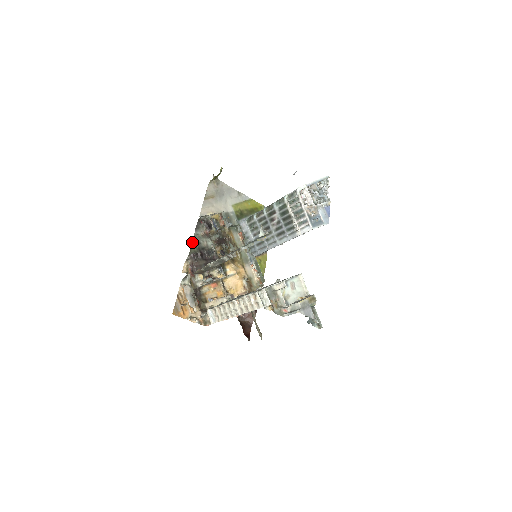
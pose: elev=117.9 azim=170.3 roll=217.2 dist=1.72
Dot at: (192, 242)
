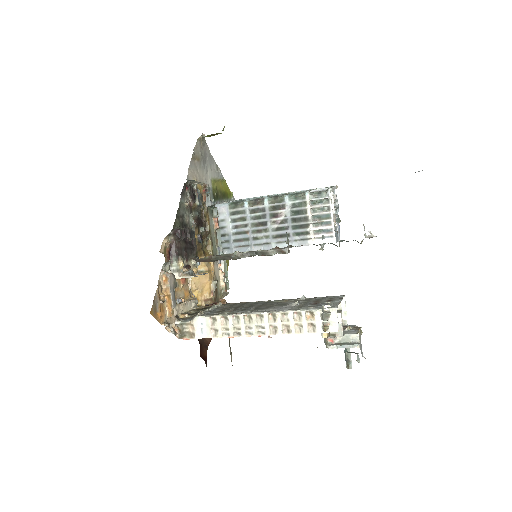
Dot at: (177, 211)
